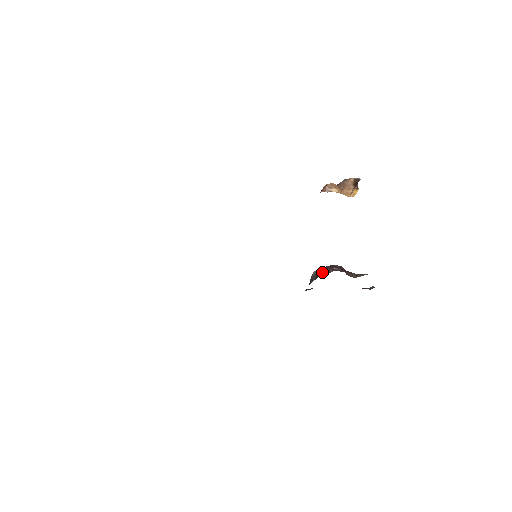
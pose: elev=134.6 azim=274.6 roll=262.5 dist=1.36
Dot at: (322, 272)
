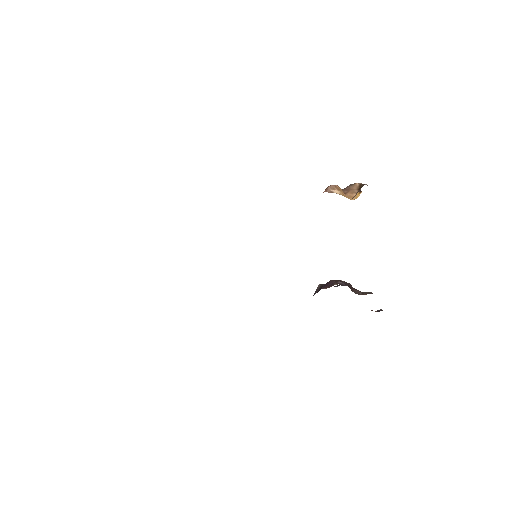
Dot at: (326, 285)
